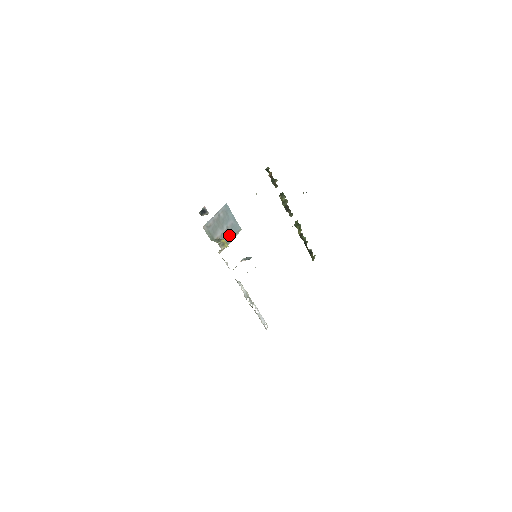
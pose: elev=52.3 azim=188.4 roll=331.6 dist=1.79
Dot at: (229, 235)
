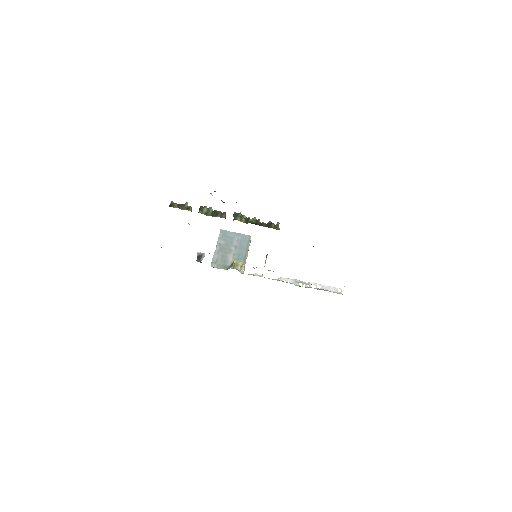
Dot at: (241, 251)
